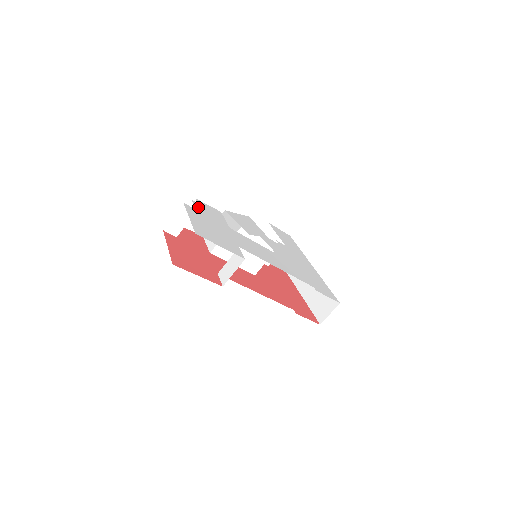
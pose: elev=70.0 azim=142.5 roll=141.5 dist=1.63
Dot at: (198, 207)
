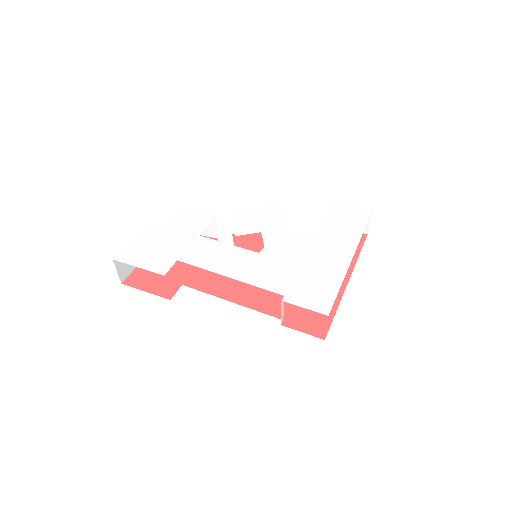
Dot at: (172, 220)
